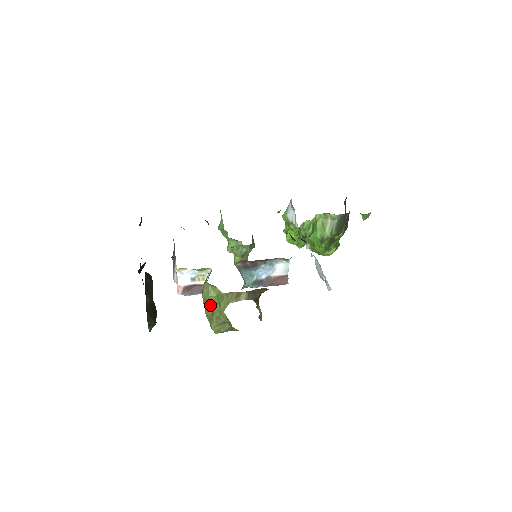
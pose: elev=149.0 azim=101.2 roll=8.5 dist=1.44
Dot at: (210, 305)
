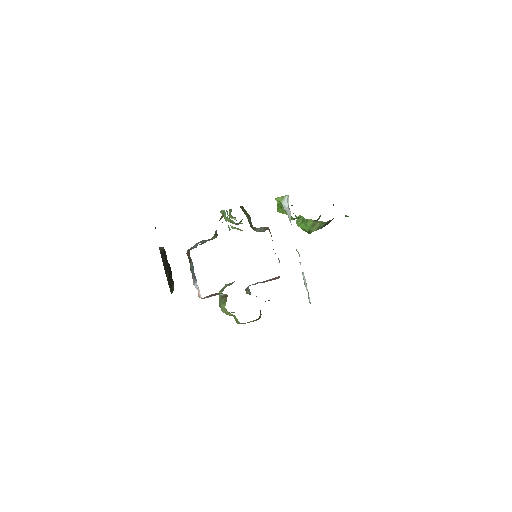
Dot at: occluded
